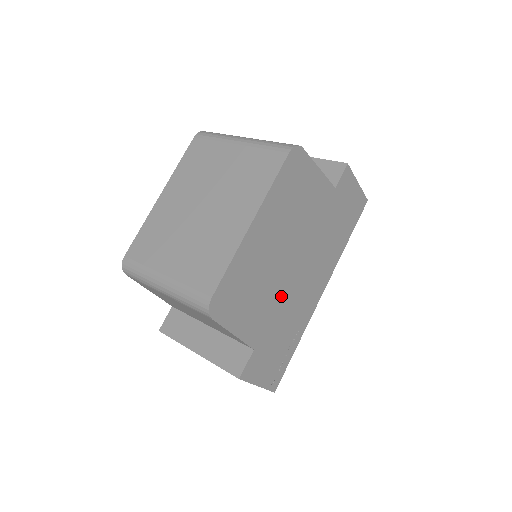
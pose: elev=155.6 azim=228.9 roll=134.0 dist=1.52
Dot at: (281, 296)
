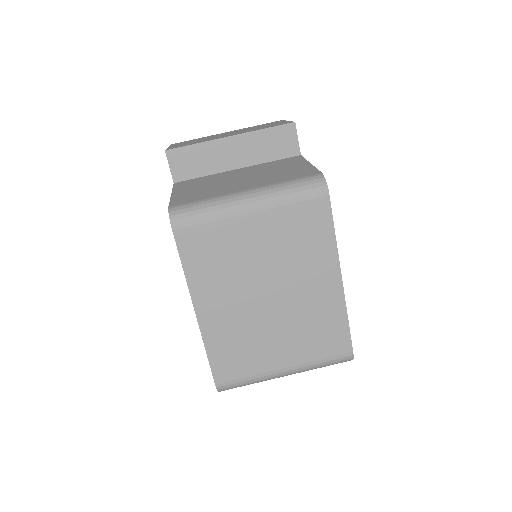
Dot at: occluded
